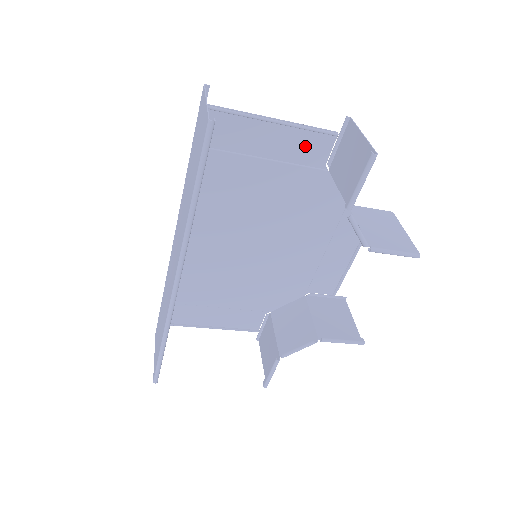
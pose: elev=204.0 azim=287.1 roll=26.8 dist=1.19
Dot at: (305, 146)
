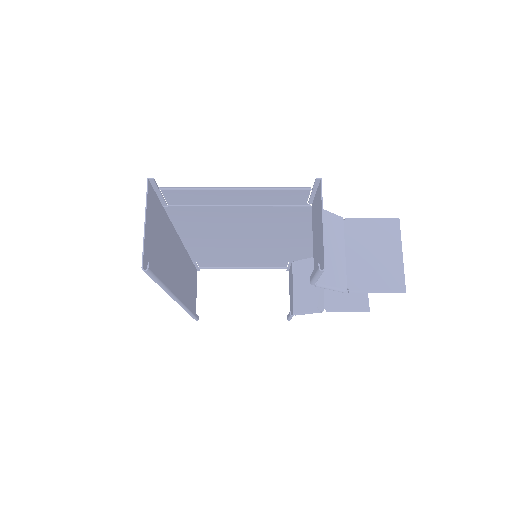
Dot at: (277, 196)
